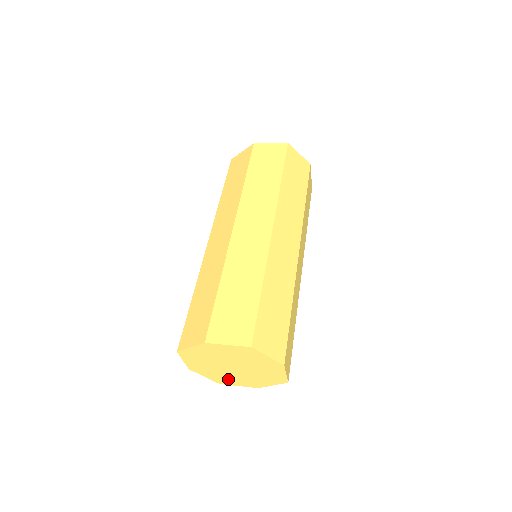
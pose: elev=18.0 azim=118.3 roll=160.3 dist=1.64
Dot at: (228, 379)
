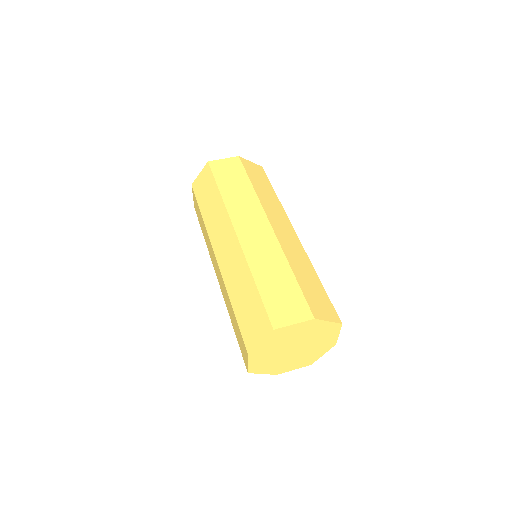
Dot at: (266, 365)
